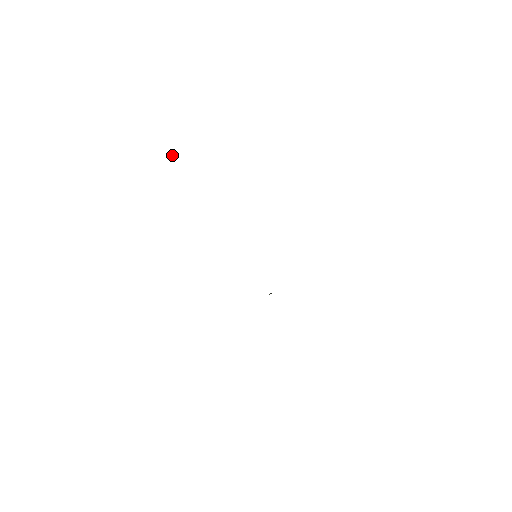
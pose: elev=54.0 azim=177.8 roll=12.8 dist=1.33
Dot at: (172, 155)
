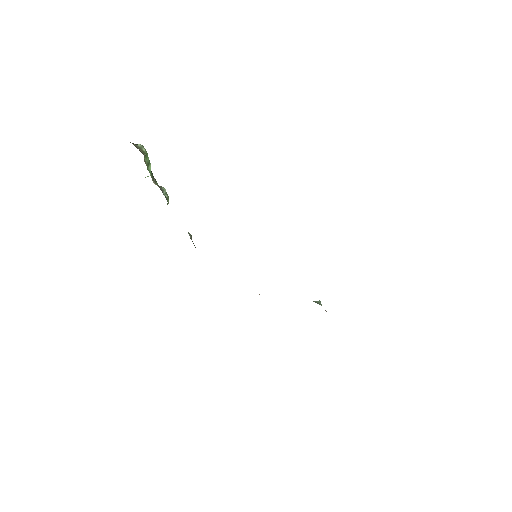
Dot at: occluded
